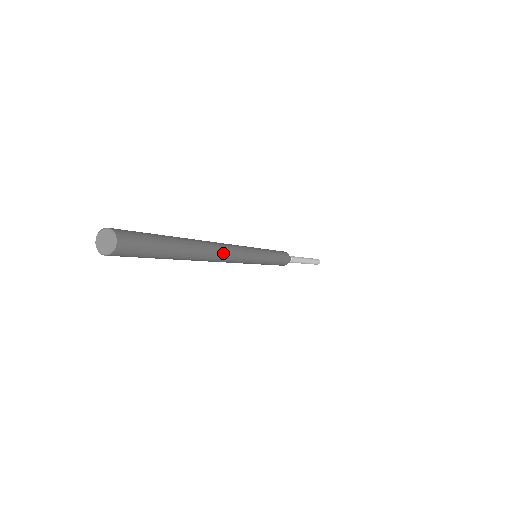
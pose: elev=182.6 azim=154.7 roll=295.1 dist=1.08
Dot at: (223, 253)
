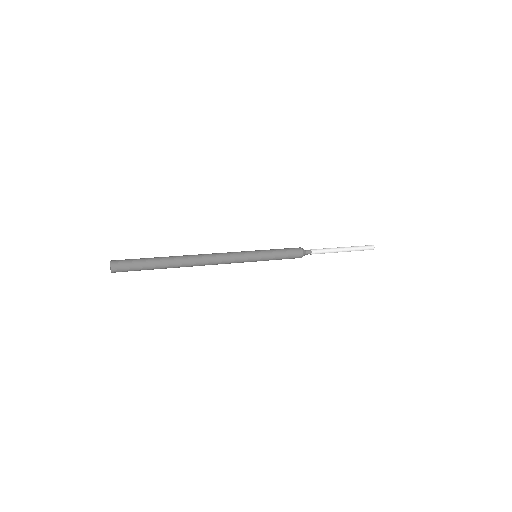
Dot at: (204, 265)
